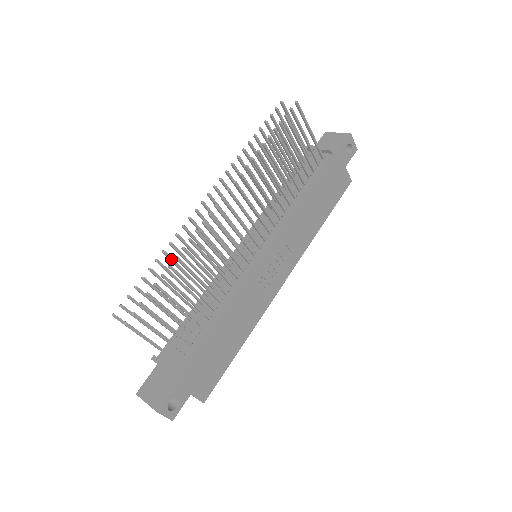
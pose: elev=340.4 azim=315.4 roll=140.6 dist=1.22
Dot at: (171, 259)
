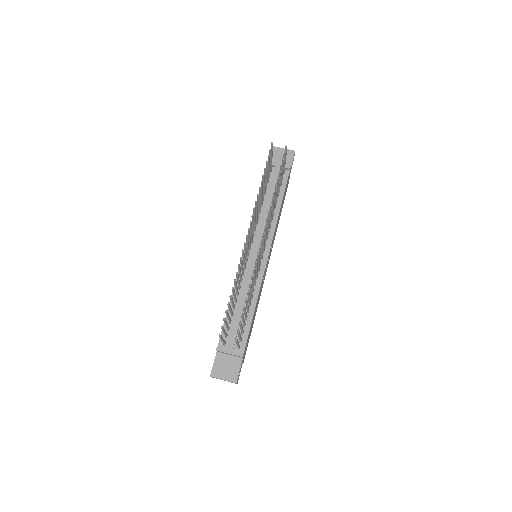
Dot at: (236, 283)
